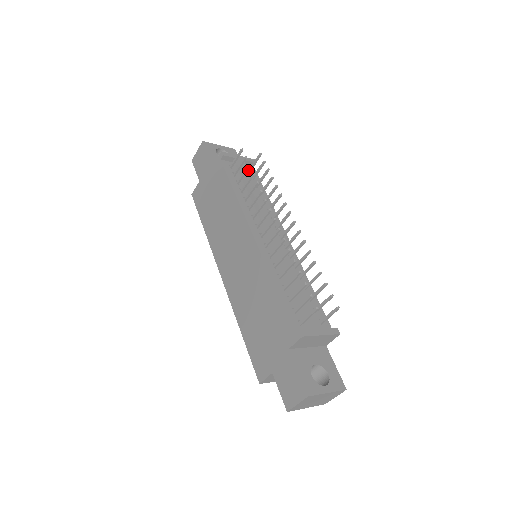
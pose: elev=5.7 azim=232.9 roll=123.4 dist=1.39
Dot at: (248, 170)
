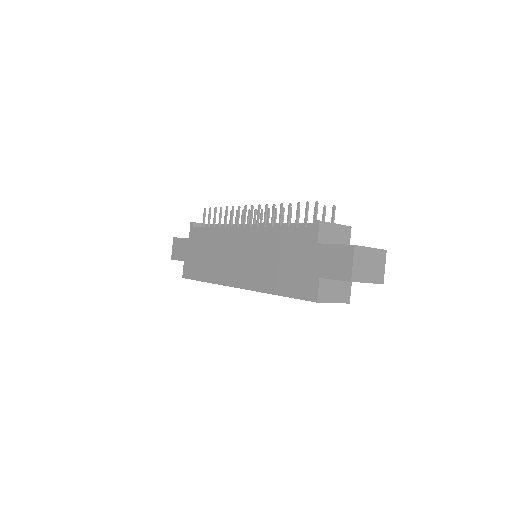
Dot at: occluded
